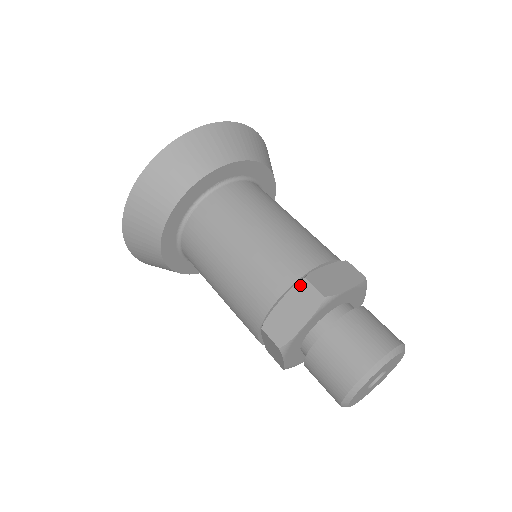
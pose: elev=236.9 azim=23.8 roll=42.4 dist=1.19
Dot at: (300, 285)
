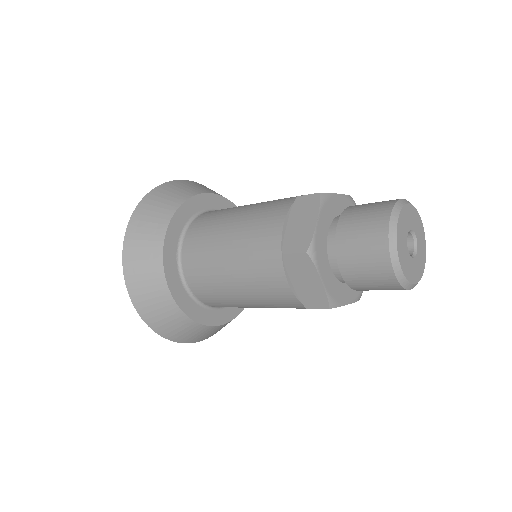
Dot at: (287, 262)
